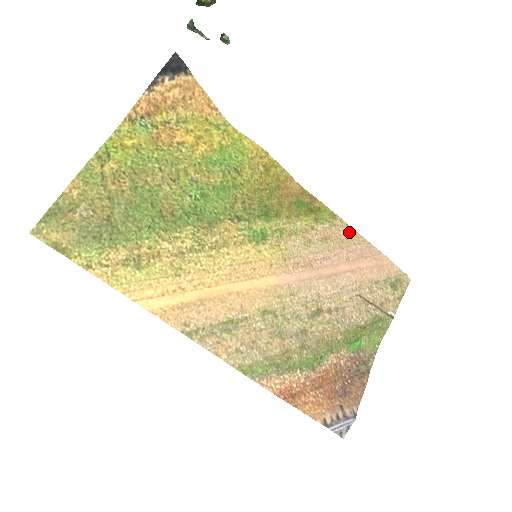
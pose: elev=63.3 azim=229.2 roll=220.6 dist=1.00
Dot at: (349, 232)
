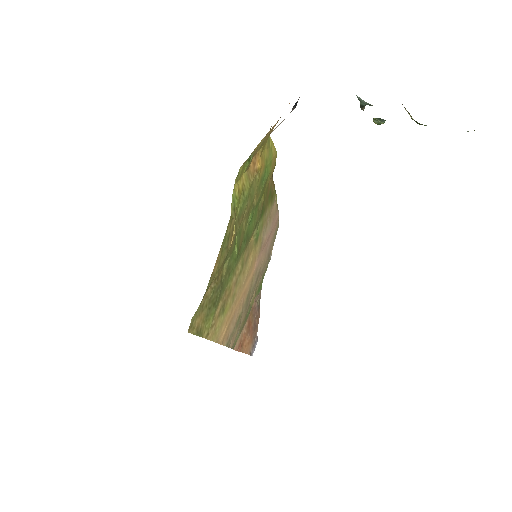
Dot at: (276, 205)
